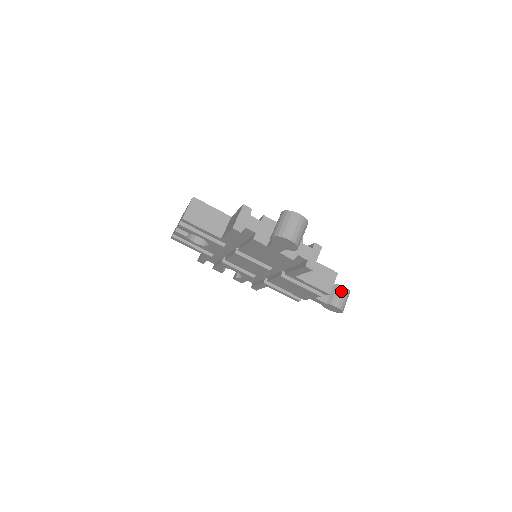
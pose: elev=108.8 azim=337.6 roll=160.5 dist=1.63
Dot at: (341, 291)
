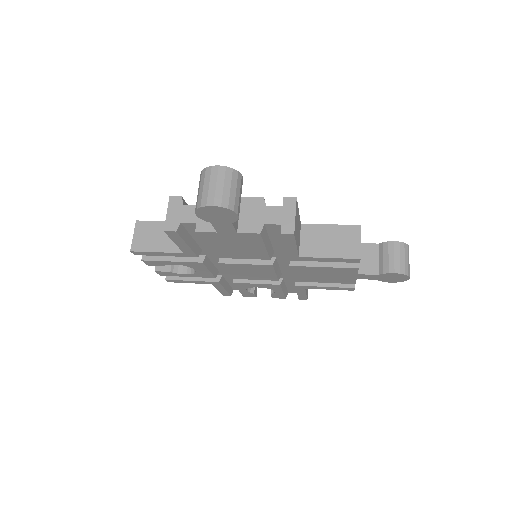
Dot at: (390, 249)
